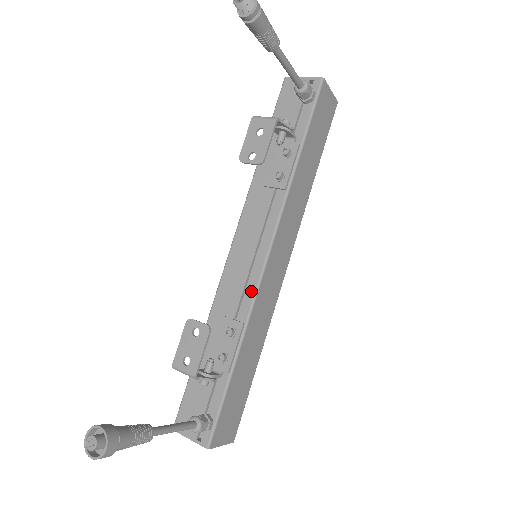
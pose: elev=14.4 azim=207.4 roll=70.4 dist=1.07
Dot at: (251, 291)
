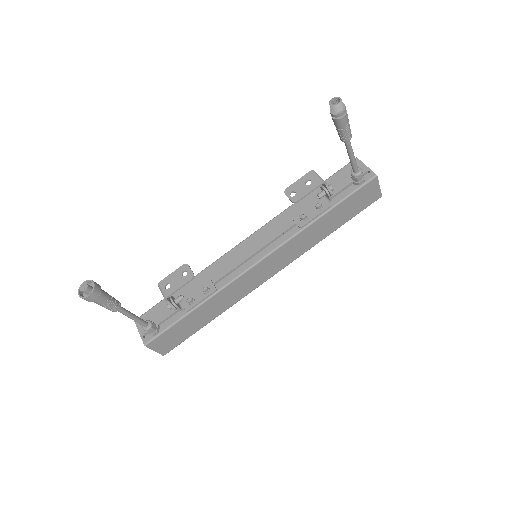
Dot at: (235, 274)
